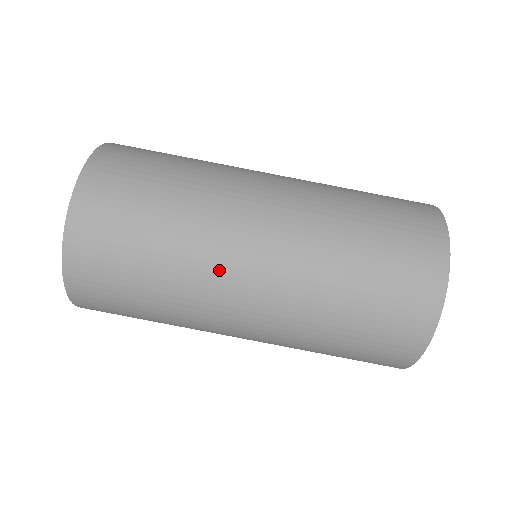
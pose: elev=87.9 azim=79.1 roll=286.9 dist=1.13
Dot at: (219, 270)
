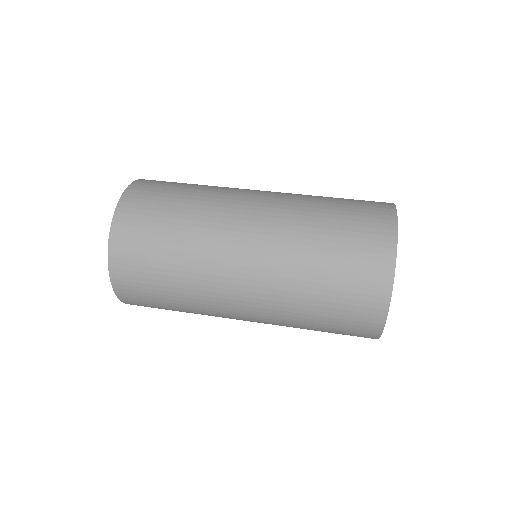
Dot at: occluded
